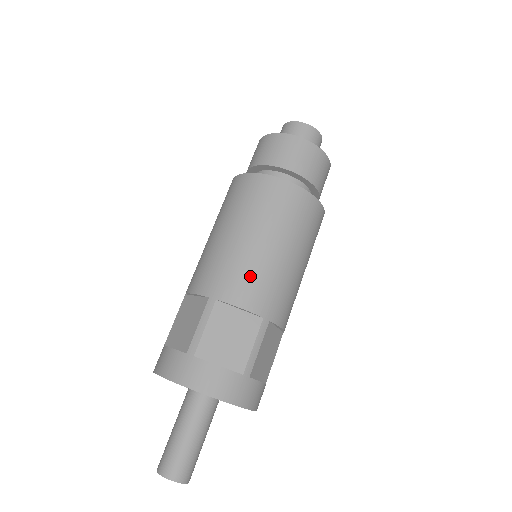
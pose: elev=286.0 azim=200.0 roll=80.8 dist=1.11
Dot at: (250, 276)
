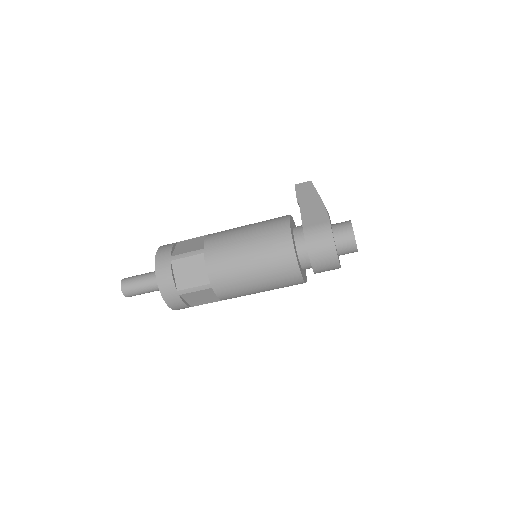
Dot at: (237, 293)
